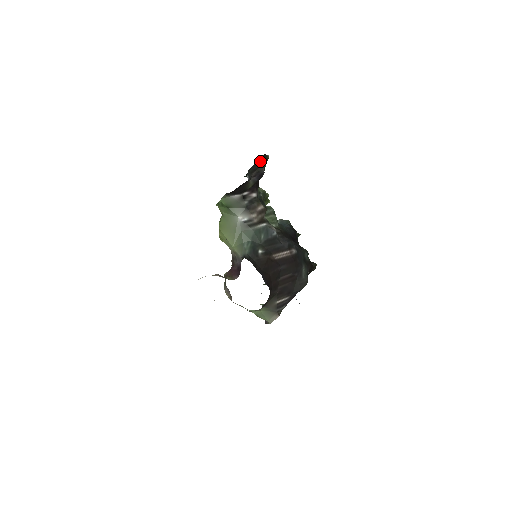
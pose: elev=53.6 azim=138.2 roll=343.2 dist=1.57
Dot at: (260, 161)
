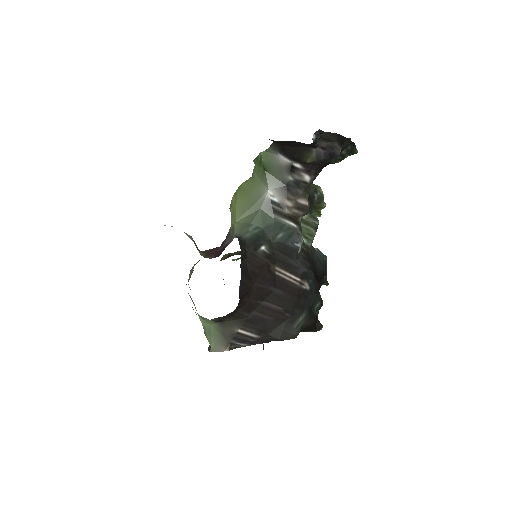
Dot at: (343, 140)
